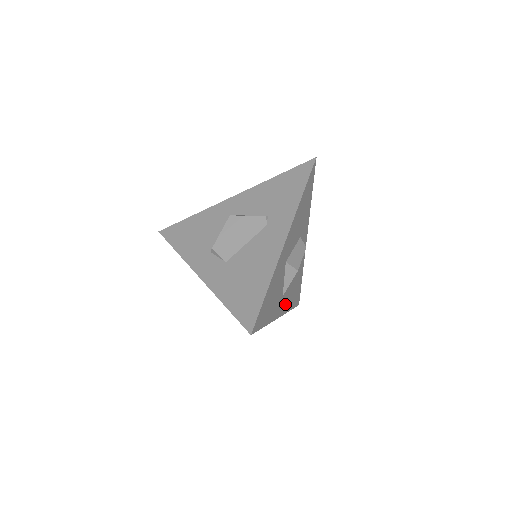
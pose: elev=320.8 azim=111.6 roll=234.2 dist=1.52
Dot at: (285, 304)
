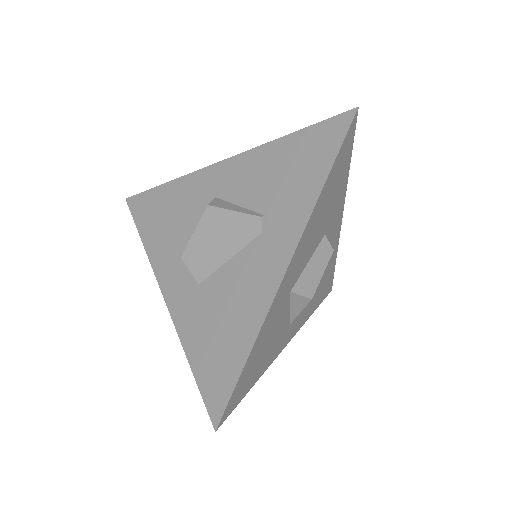
Dot at: (299, 321)
